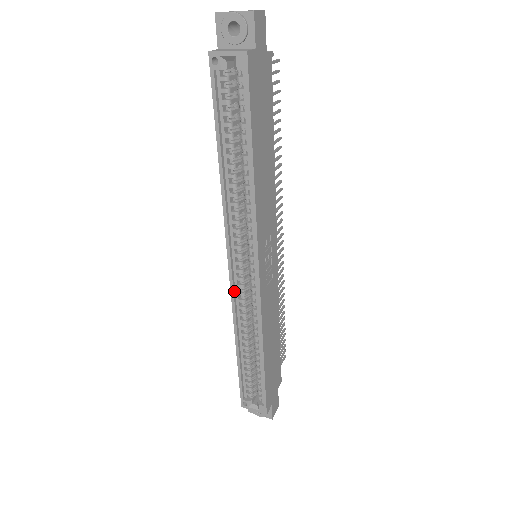
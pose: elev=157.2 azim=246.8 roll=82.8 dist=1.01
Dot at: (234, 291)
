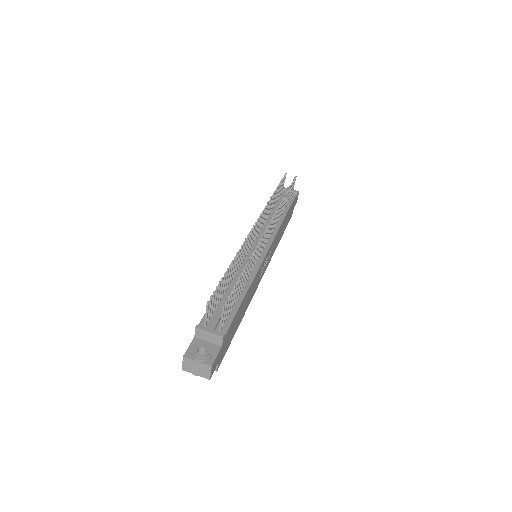
Dot at: occluded
